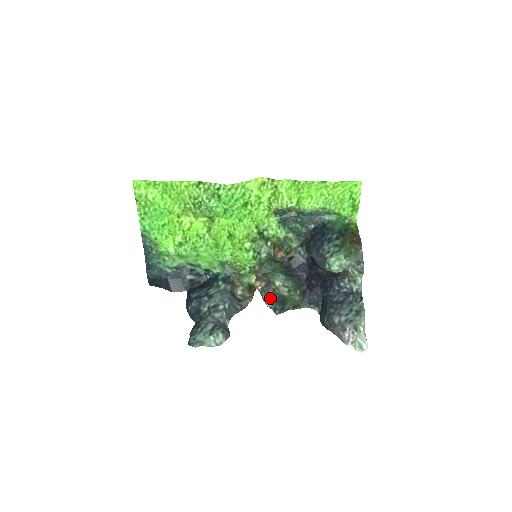
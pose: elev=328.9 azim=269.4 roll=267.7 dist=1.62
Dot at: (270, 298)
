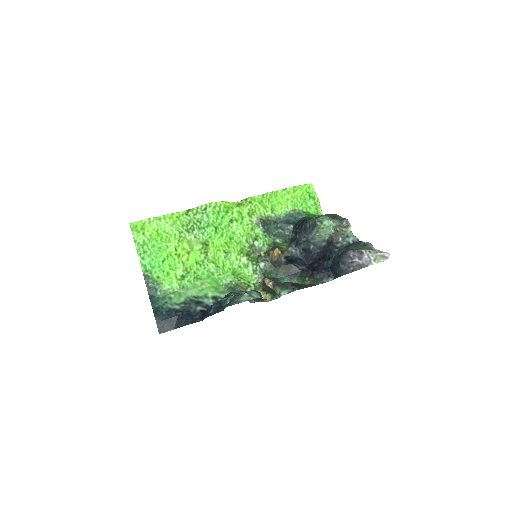
Dot at: (284, 286)
